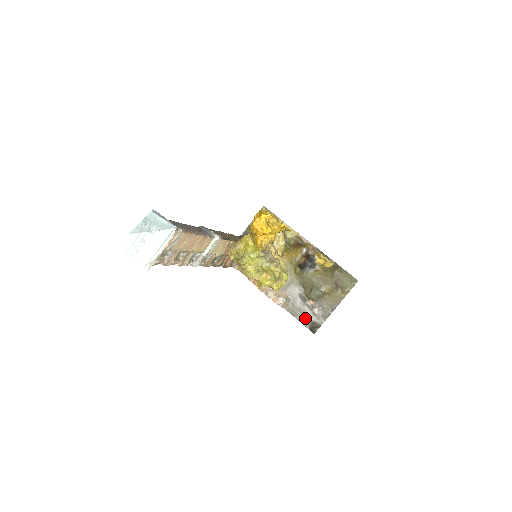
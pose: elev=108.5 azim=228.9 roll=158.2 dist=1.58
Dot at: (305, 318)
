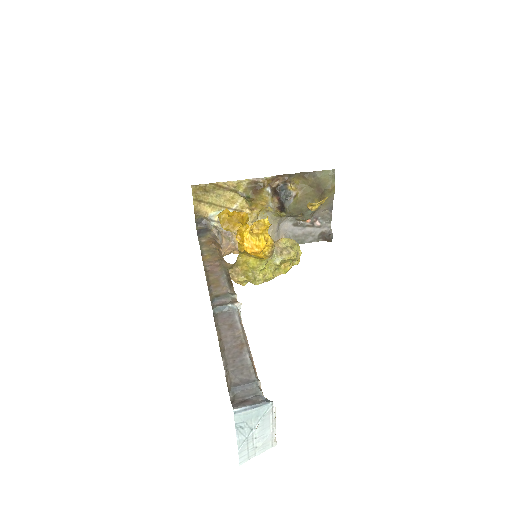
Dot at: (313, 236)
